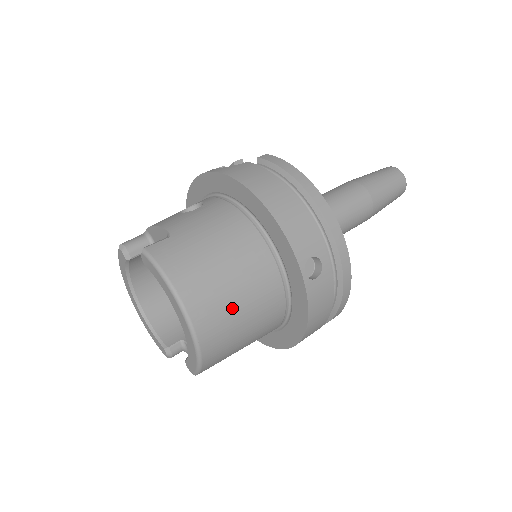
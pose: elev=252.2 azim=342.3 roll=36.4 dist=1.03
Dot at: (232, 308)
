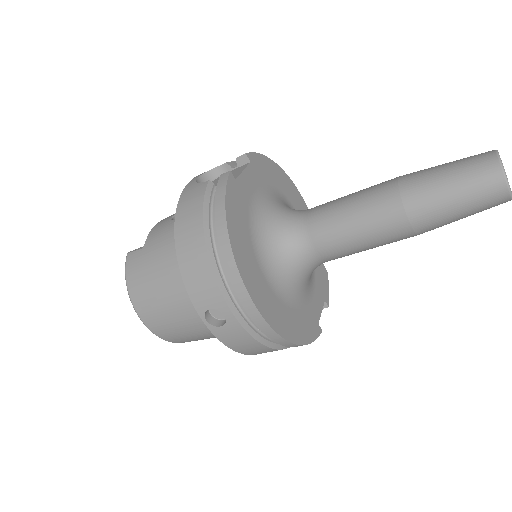
Dot at: (171, 319)
